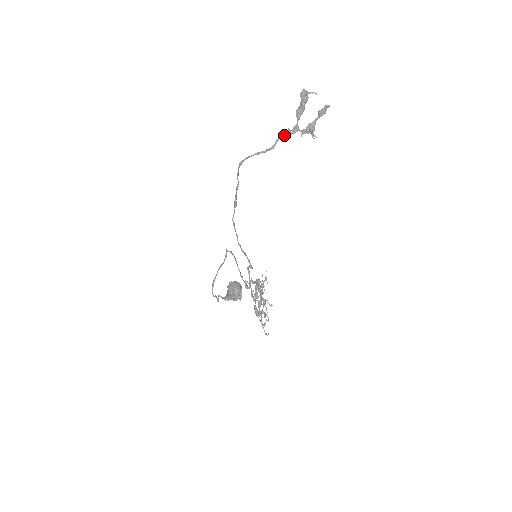
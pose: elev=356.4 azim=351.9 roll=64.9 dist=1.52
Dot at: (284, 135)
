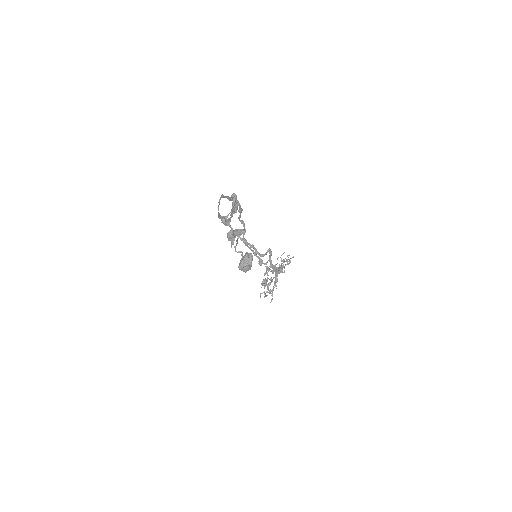
Dot at: (221, 219)
